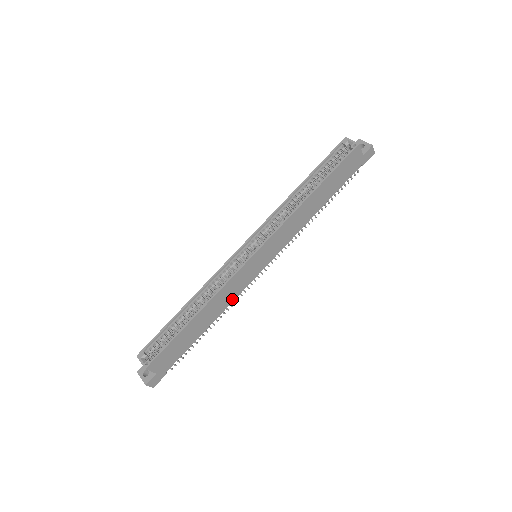
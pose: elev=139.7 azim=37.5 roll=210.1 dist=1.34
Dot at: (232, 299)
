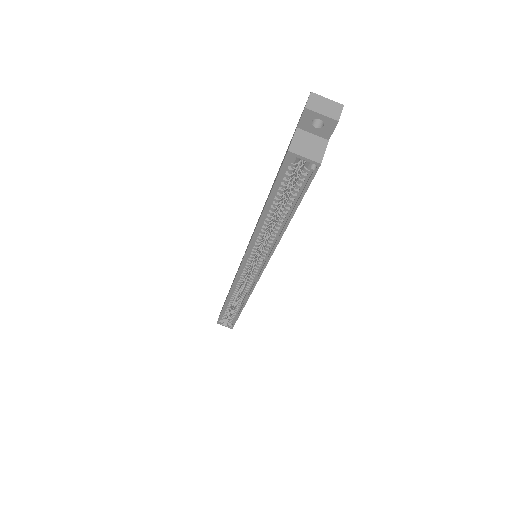
Dot at: occluded
